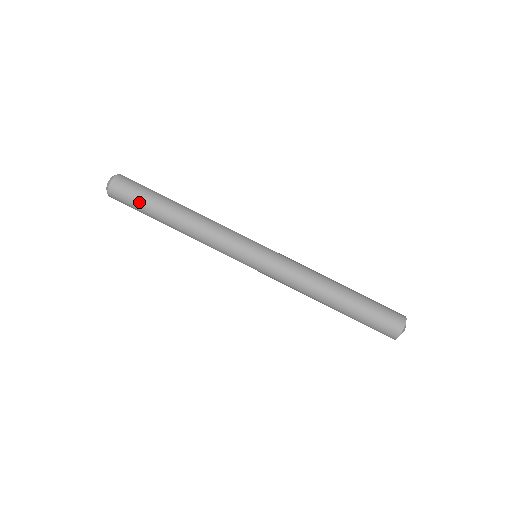
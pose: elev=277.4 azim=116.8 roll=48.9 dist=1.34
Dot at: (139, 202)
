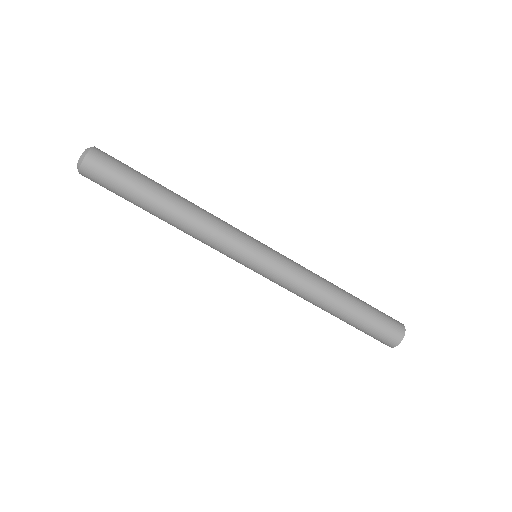
Dot at: (120, 189)
